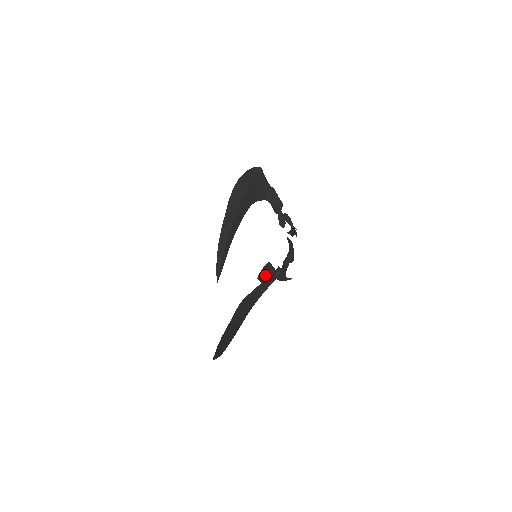
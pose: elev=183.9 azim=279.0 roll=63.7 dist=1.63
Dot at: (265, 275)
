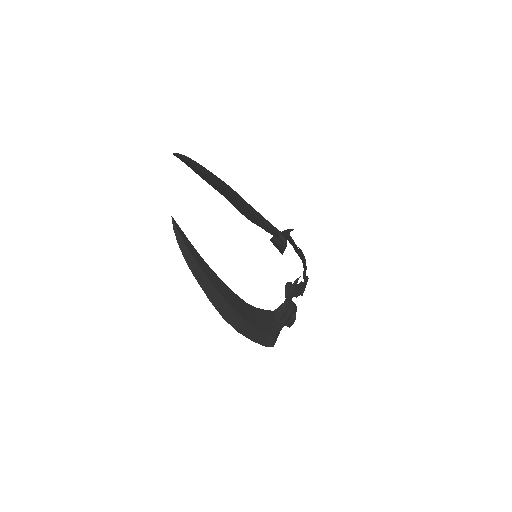
Dot at: occluded
